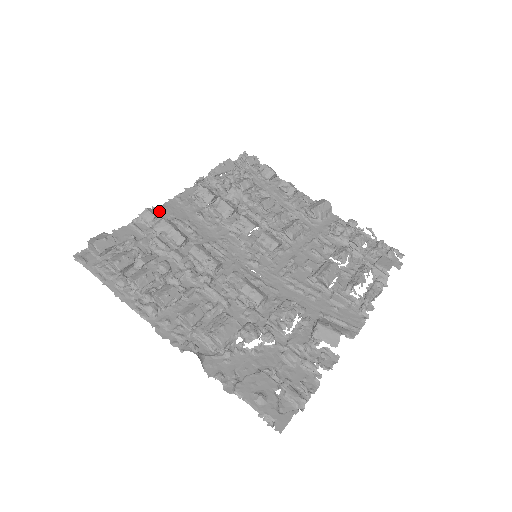
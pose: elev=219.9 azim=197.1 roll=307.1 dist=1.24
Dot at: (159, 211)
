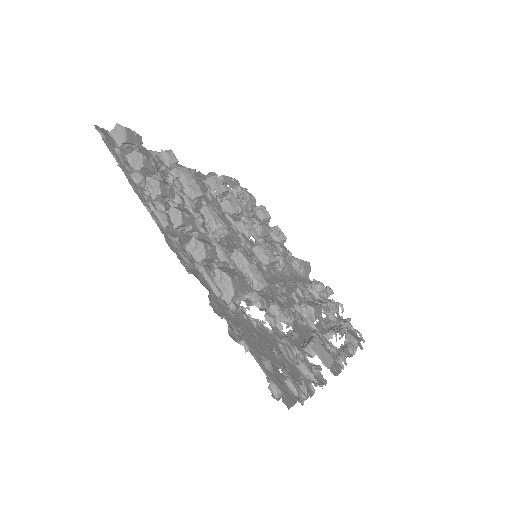
Dot at: occluded
